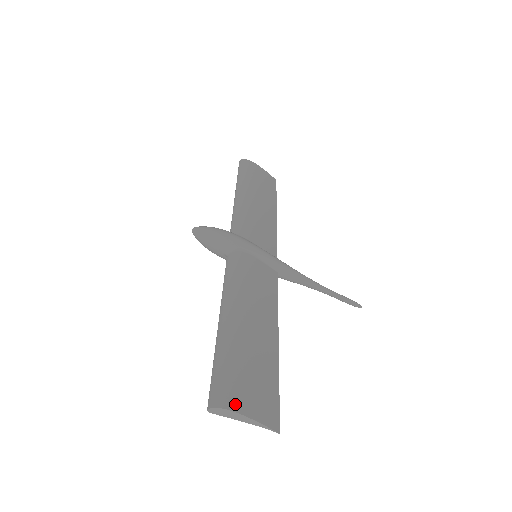
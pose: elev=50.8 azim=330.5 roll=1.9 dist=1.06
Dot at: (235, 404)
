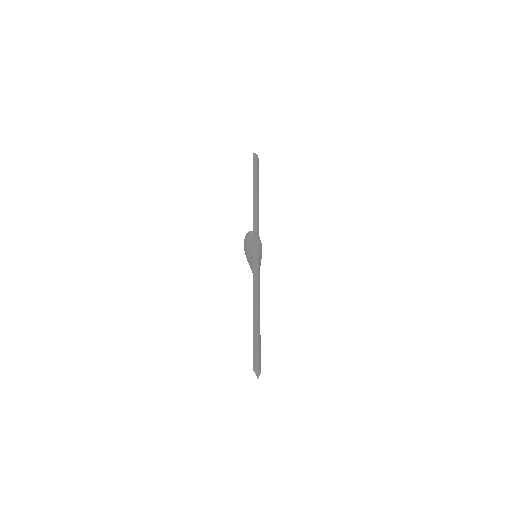
Dot at: occluded
